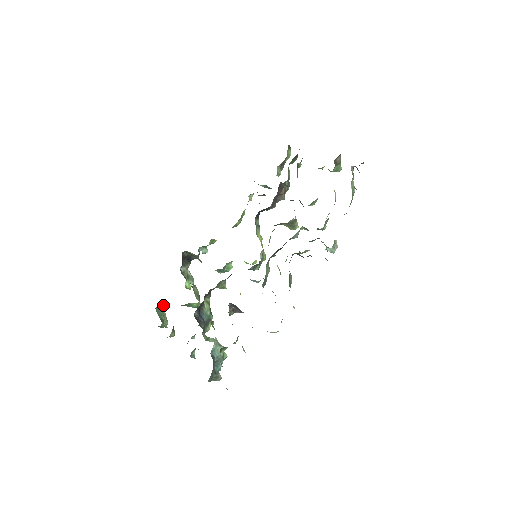
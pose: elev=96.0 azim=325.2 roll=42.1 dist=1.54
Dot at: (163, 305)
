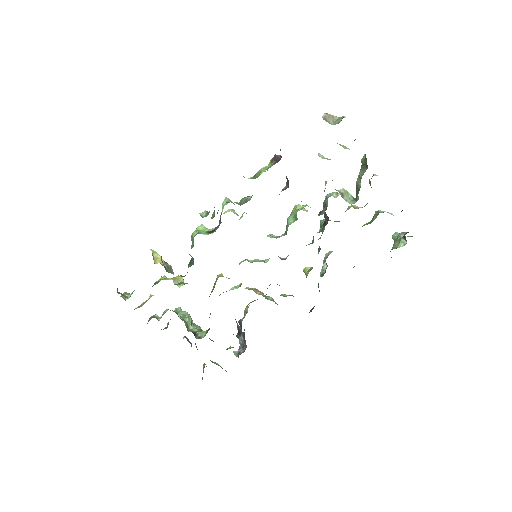
Dot at: occluded
